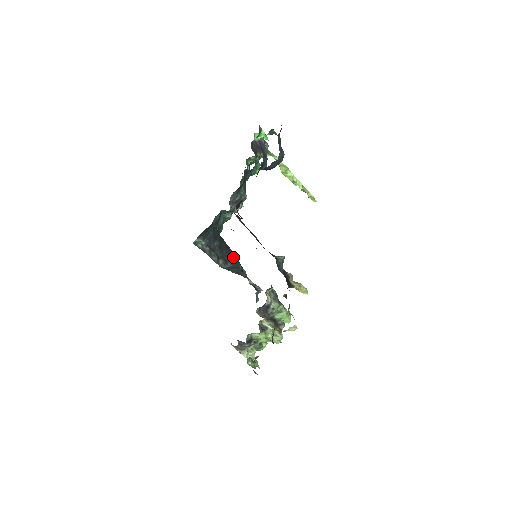
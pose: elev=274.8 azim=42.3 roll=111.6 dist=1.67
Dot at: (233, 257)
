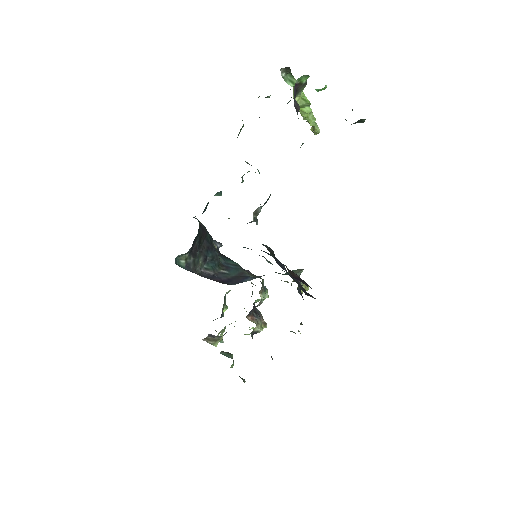
Dot at: (209, 240)
